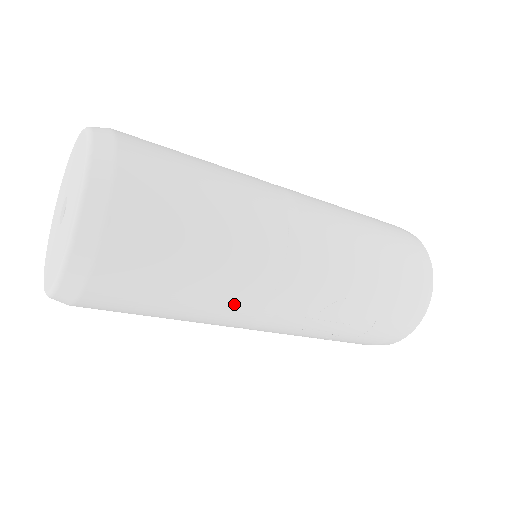
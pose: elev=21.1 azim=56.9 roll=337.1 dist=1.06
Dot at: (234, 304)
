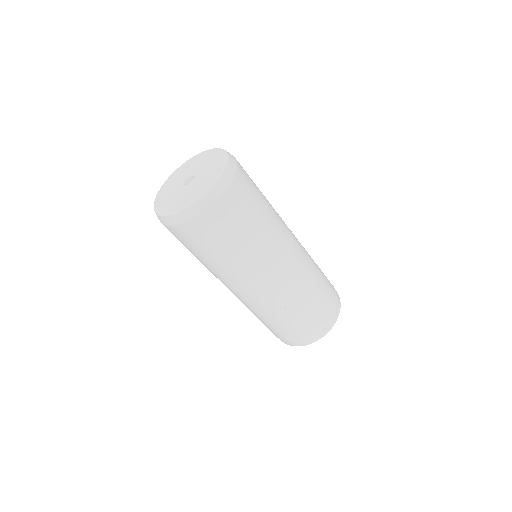
Dot at: (248, 266)
